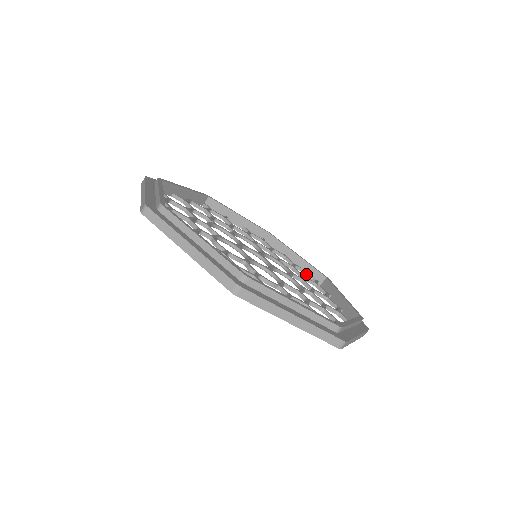
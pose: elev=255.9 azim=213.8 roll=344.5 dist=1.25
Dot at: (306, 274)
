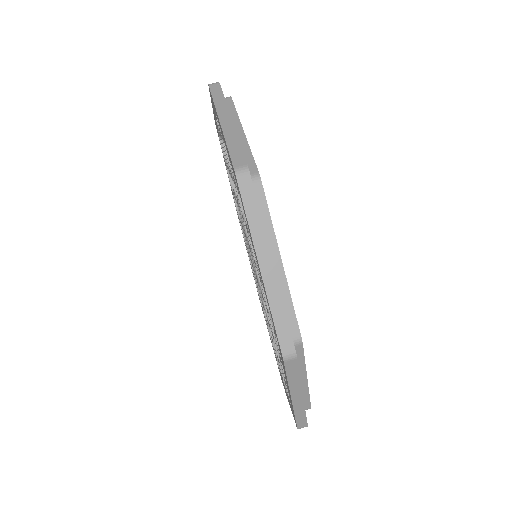
Dot at: occluded
